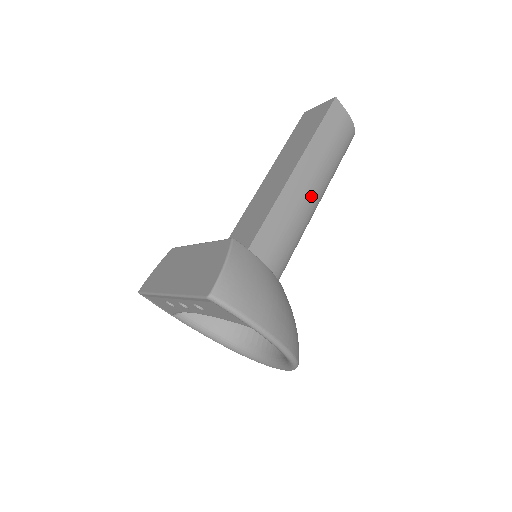
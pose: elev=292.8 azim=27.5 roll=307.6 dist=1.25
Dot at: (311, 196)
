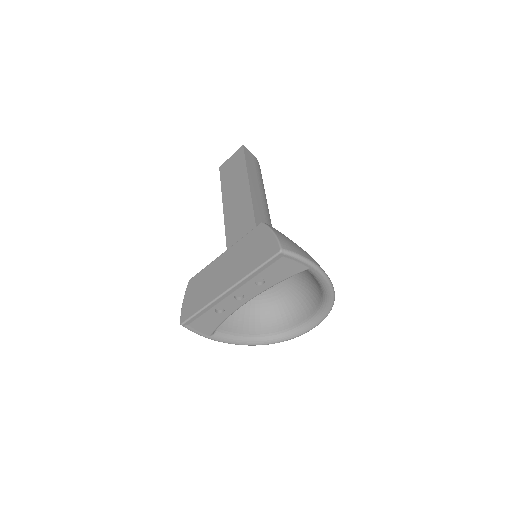
Dot at: (266, 207)
